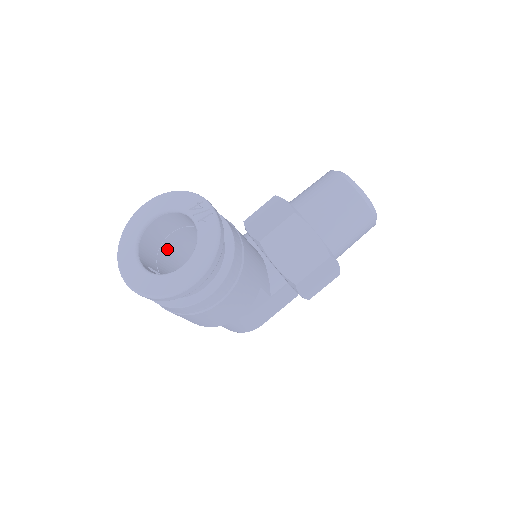
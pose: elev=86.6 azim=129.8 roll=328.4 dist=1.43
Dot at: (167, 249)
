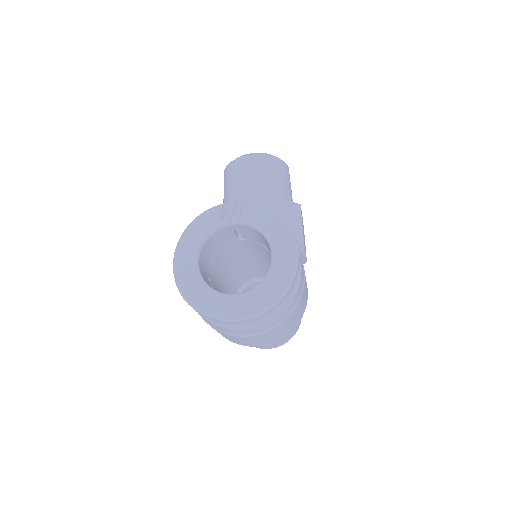
Dot at: occluded
